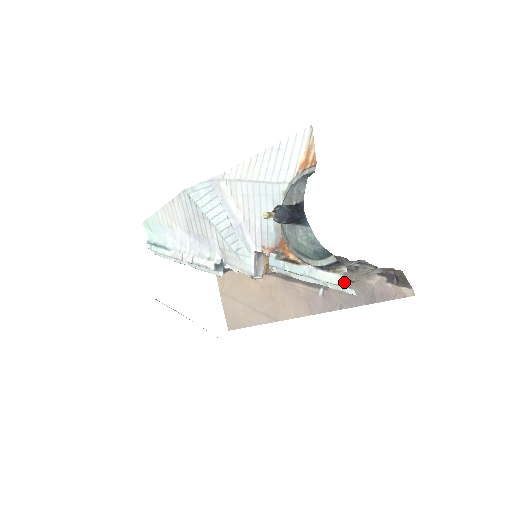
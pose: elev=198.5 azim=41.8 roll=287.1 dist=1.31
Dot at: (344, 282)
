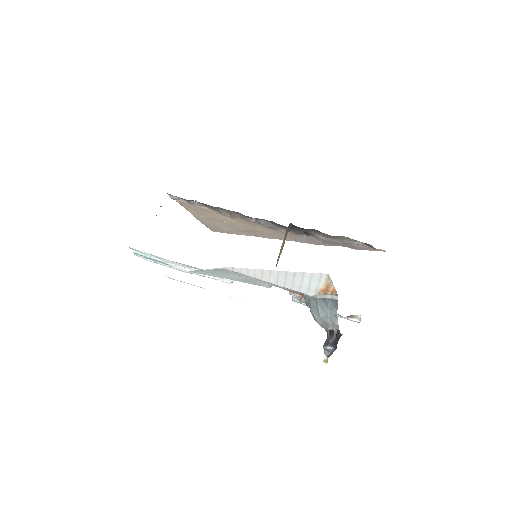
Dot at: occluded
